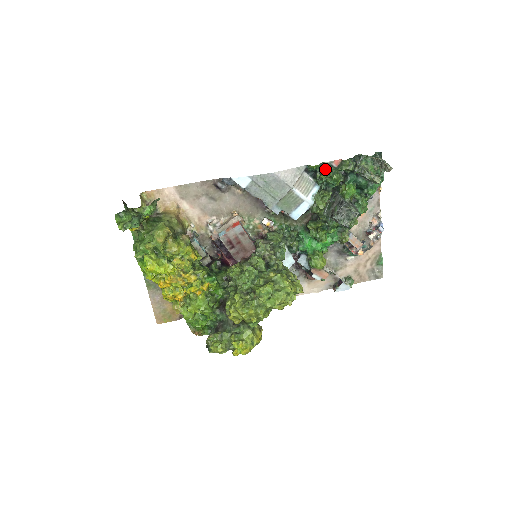
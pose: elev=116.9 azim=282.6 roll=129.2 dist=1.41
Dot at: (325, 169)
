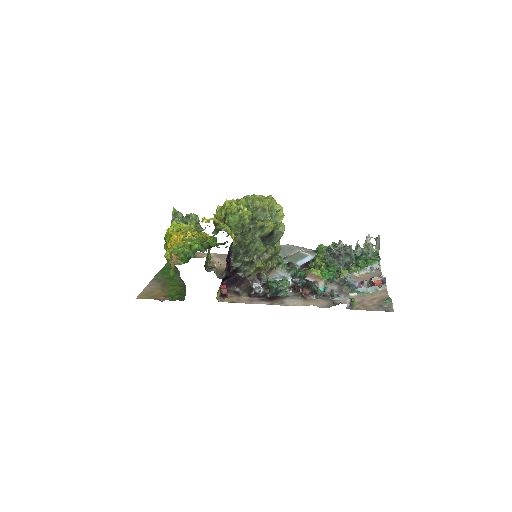
Dot at: occluded
